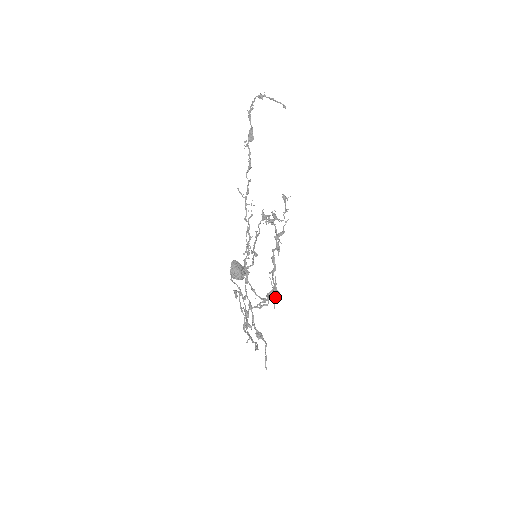
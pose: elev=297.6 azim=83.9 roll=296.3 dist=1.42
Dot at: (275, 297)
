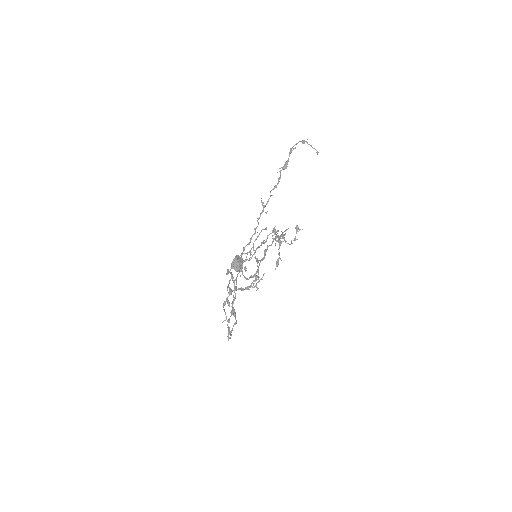
Dot at: occluded
